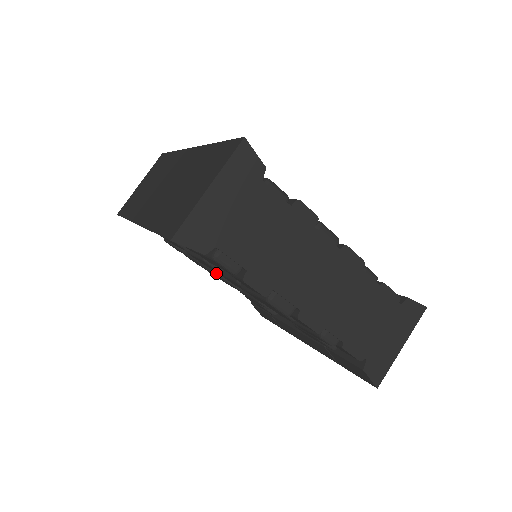
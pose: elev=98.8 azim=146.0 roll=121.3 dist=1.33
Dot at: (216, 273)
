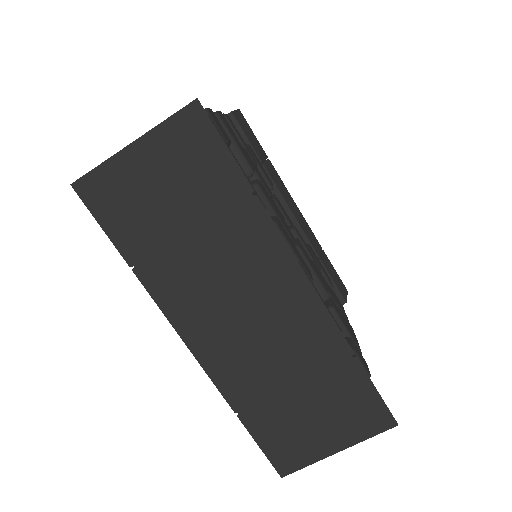
Dot at: occluded
